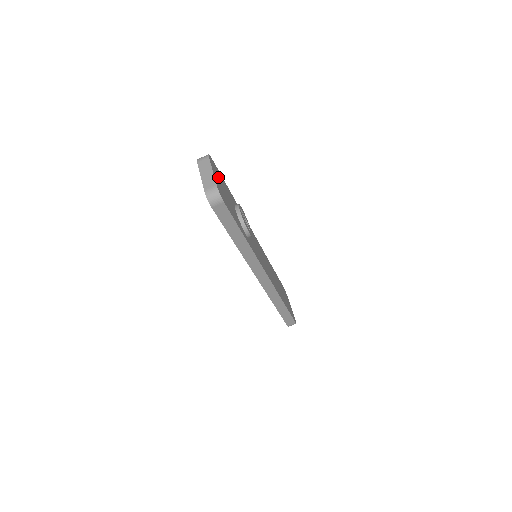
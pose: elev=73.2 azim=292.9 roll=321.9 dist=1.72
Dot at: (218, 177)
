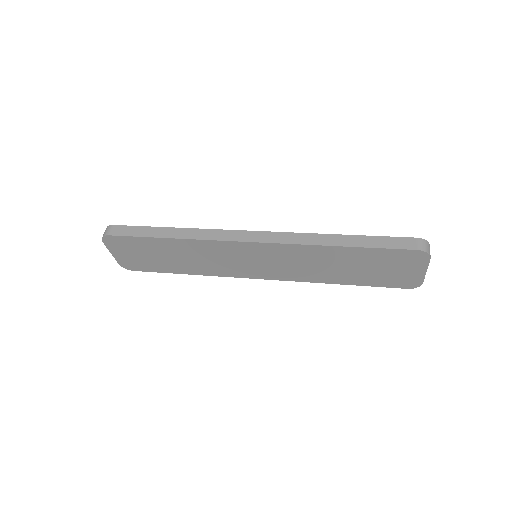
Dot at: occluded
